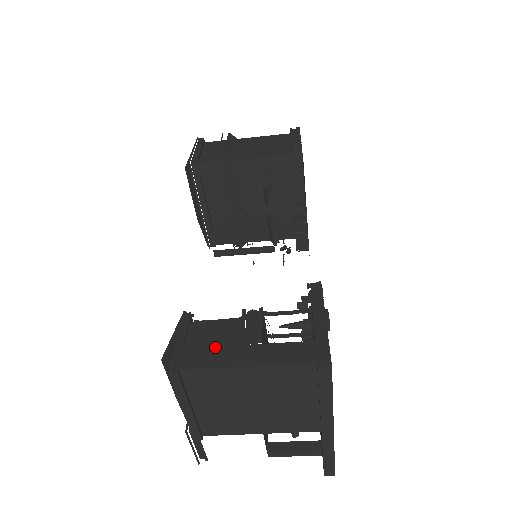
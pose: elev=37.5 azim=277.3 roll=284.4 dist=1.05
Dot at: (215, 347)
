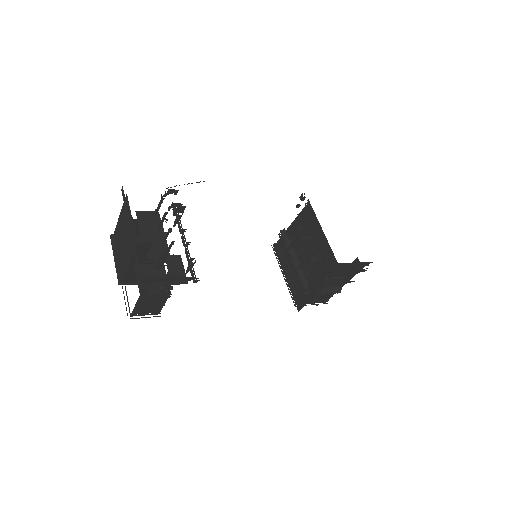
Dot at: occluded
